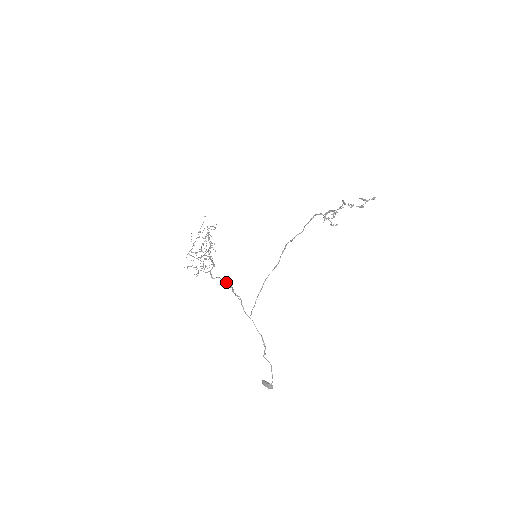
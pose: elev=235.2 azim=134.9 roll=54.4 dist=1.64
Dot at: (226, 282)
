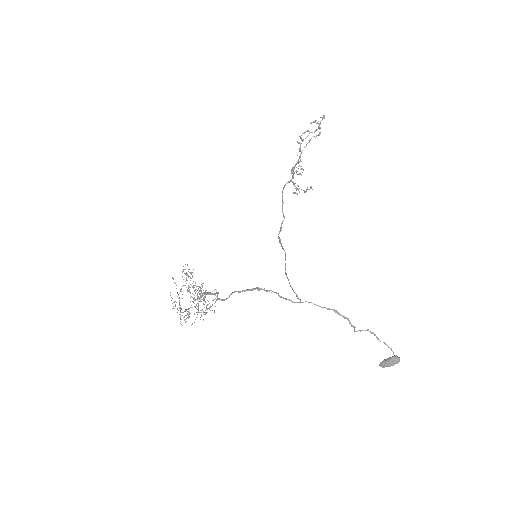
Dot at: (244, 290)
